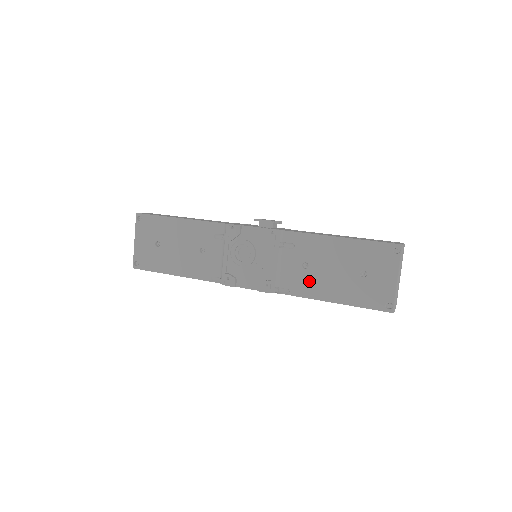
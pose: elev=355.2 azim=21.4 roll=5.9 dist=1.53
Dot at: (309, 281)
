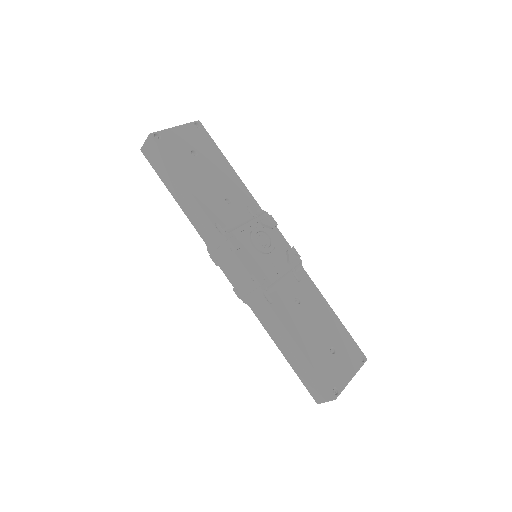
Dot at: (293, 313)
